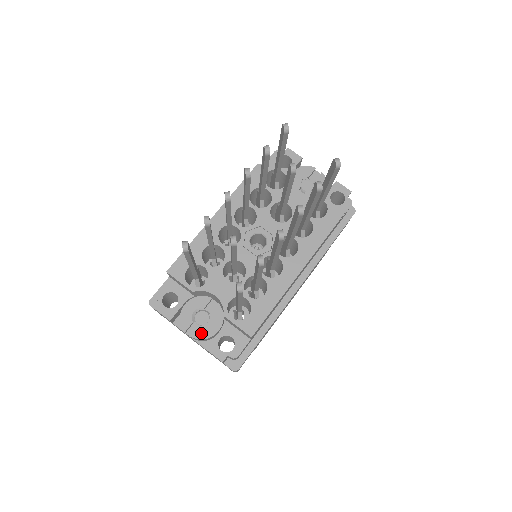
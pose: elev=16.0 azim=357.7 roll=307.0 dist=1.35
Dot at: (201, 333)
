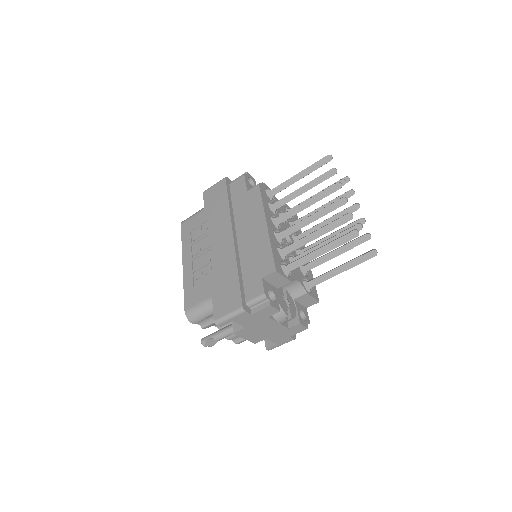
Dot at: (293, 314)
